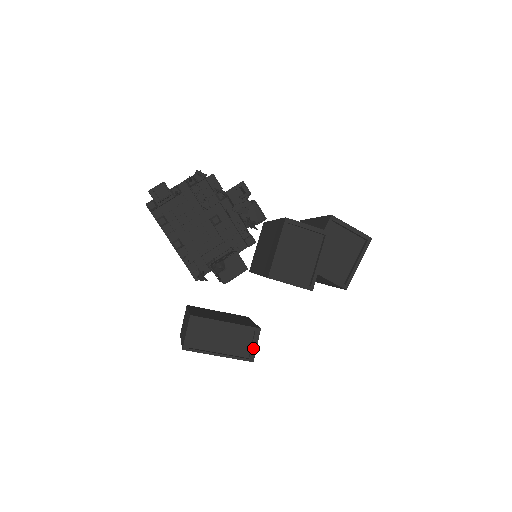
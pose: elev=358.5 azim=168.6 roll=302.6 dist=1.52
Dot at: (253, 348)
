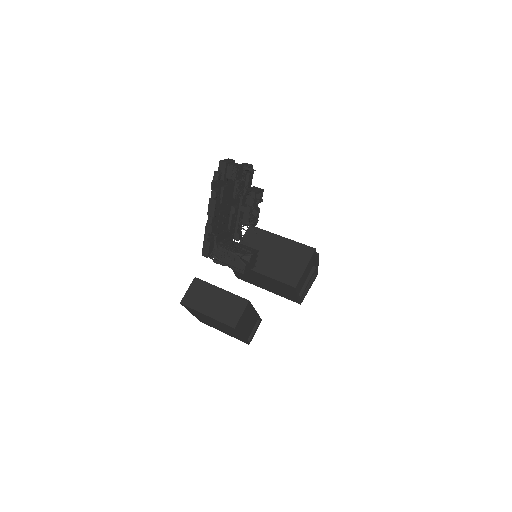
Dot at: (254, 334)
